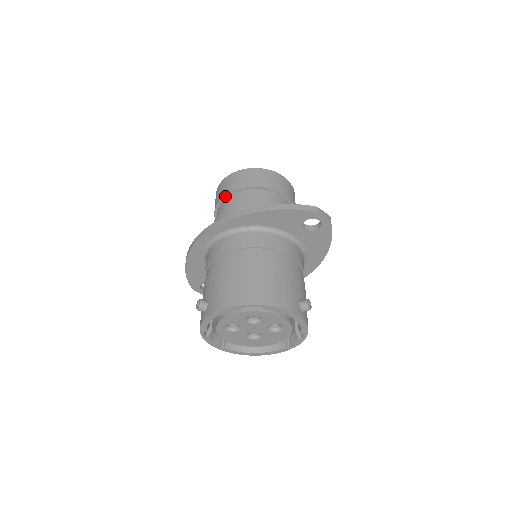
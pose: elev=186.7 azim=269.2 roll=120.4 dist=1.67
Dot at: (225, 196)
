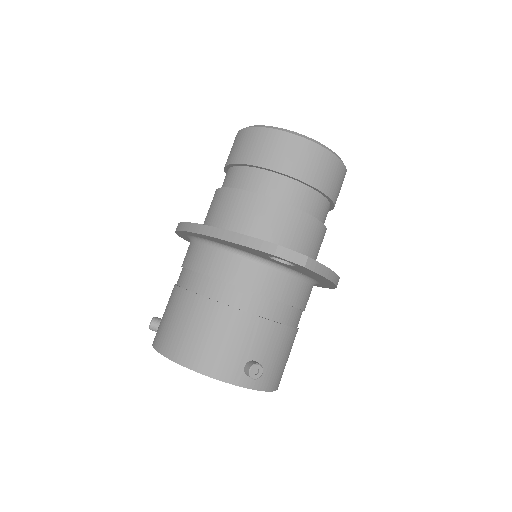
Dot at: (226, 167)
